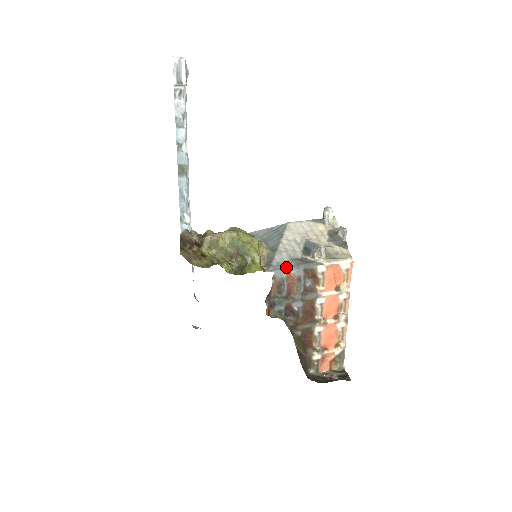
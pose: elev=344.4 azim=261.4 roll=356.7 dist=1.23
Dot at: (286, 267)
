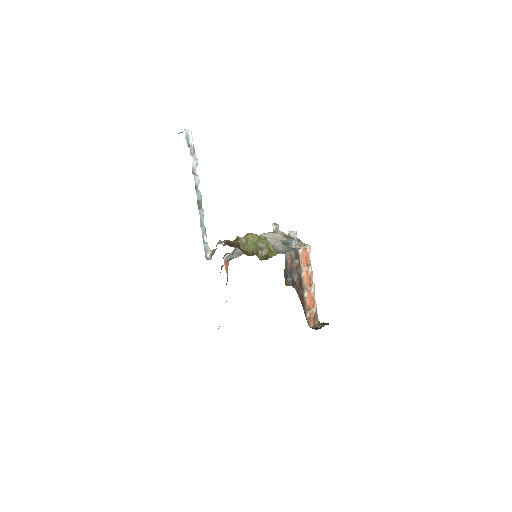
Dot at: (287, 251)
